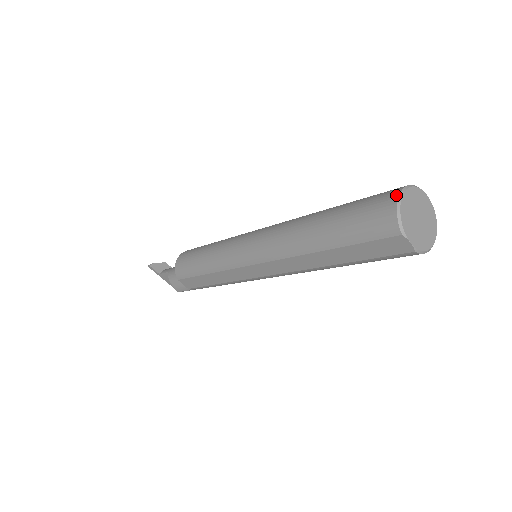
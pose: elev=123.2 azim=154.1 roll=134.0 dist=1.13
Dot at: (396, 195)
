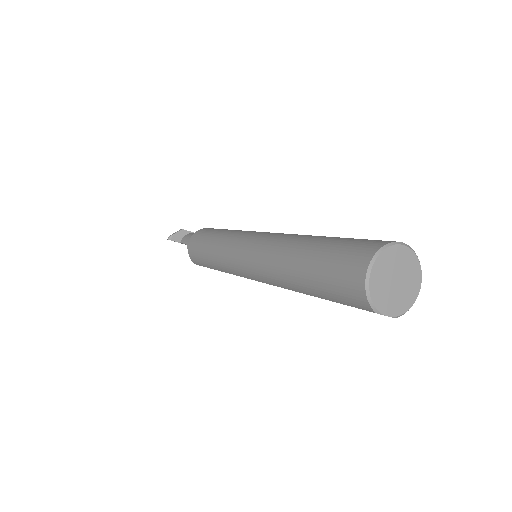
Dot at: (364, 271)
